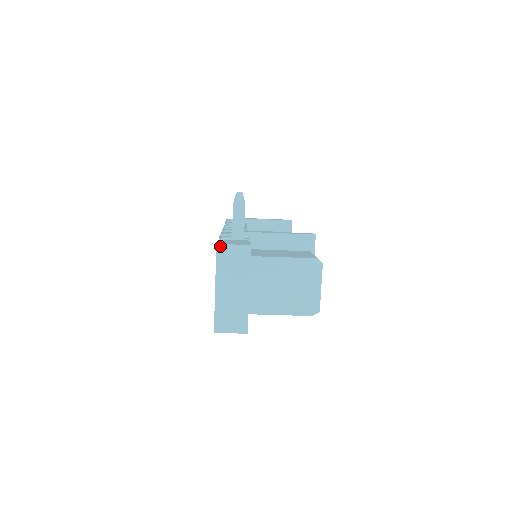
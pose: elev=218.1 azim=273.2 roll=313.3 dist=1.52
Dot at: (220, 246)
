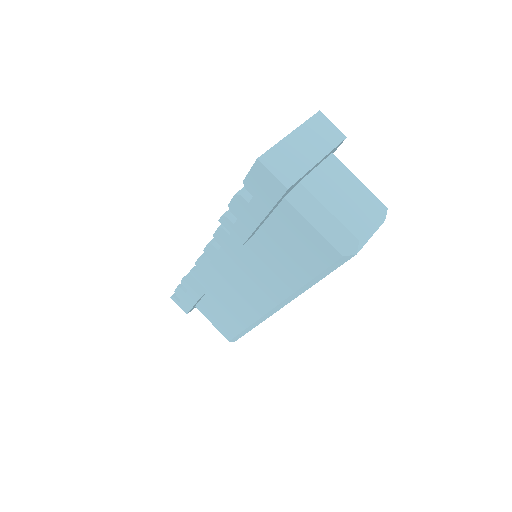
Dot at: (321, 114)
